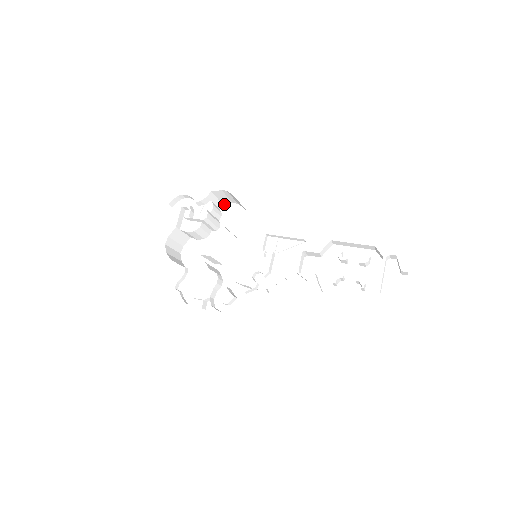
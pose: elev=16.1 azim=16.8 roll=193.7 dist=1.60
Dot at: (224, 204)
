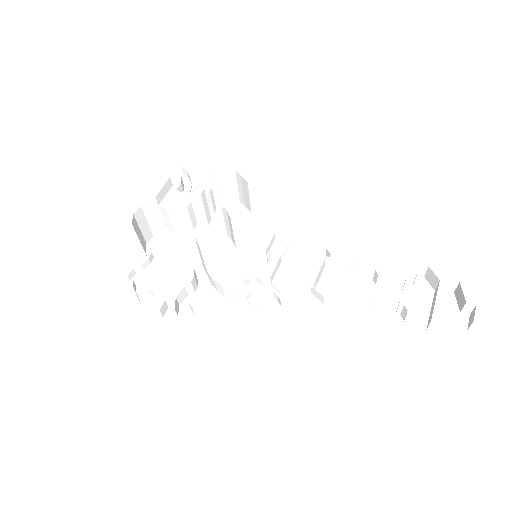
Dot at: (222, 199)
